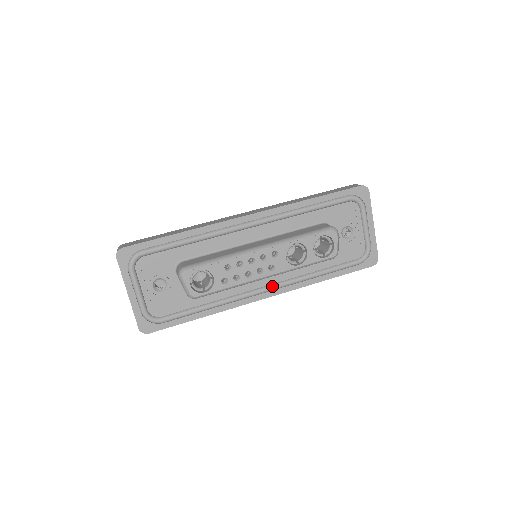
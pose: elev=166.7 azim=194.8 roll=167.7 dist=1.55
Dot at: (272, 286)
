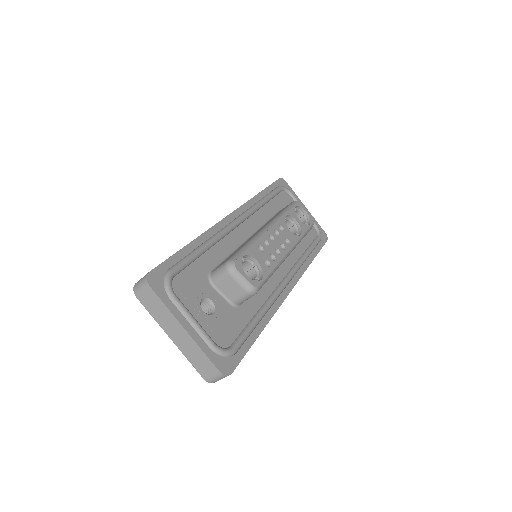
Dot at: (288, 276)
